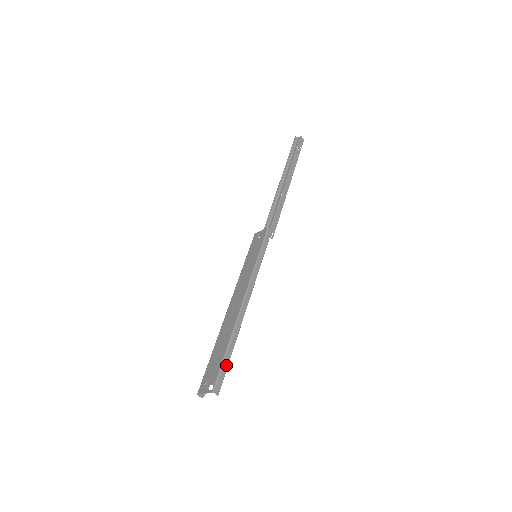
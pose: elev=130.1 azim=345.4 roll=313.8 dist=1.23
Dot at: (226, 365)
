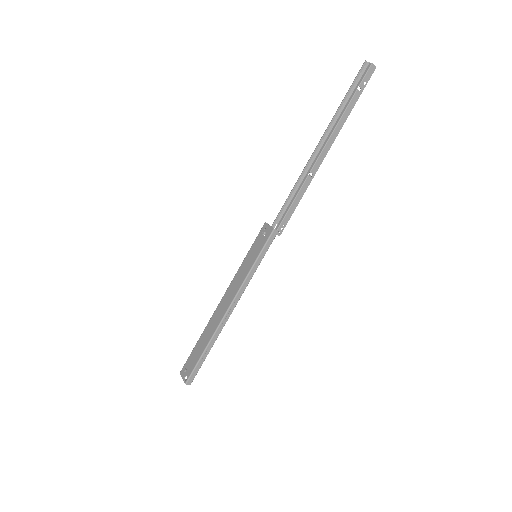
Dot at: (200, 364)
